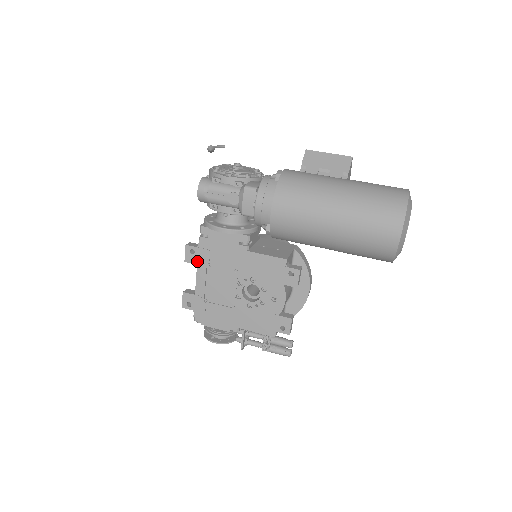
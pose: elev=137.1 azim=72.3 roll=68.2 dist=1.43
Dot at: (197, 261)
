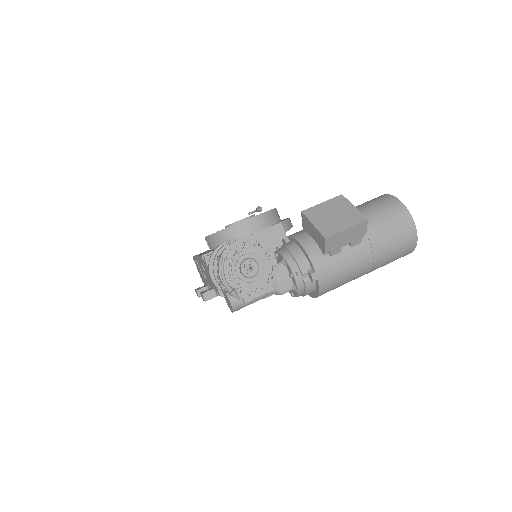
Dot at: occluded
